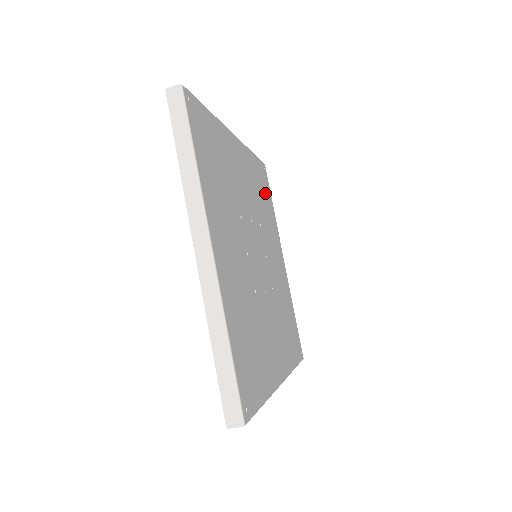
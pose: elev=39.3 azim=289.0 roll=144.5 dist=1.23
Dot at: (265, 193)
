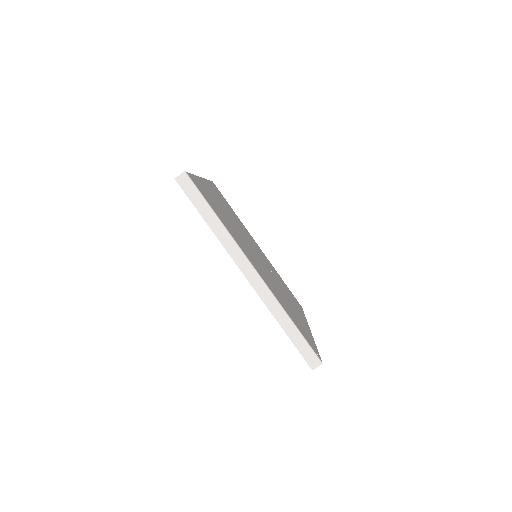
Dot at: (293, 298)
